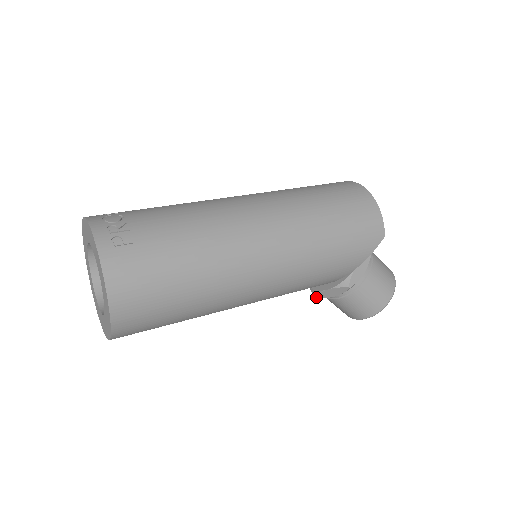
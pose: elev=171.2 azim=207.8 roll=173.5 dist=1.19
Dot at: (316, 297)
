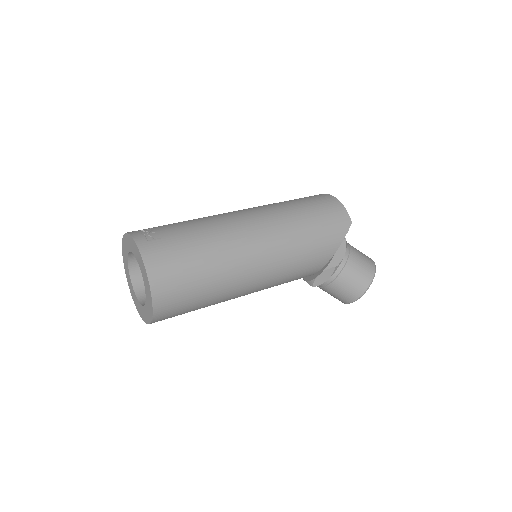
Dot at: (313, 286)
